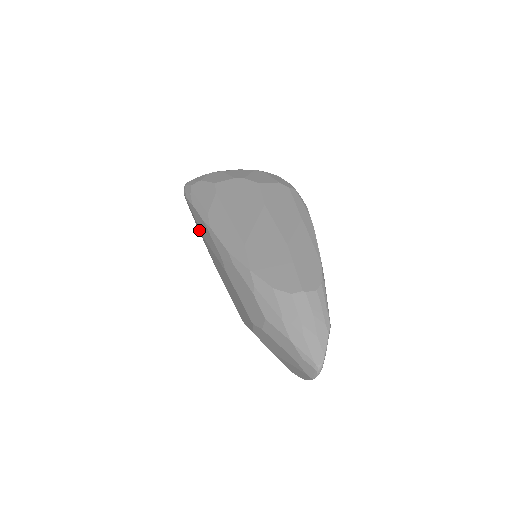
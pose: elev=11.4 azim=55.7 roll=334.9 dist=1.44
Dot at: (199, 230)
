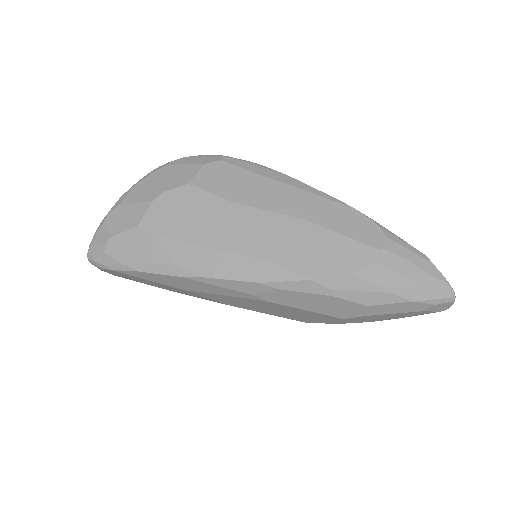
Dot at: occluded
